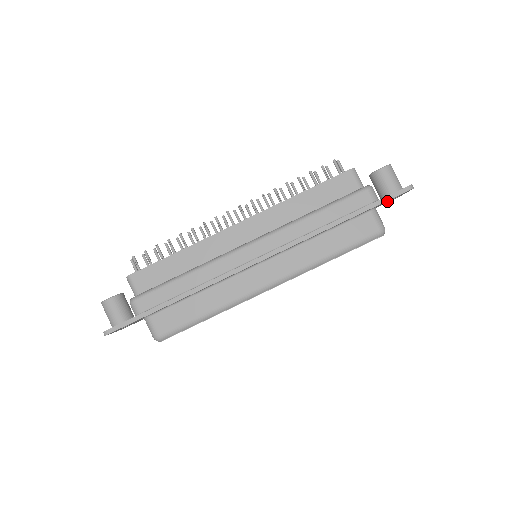
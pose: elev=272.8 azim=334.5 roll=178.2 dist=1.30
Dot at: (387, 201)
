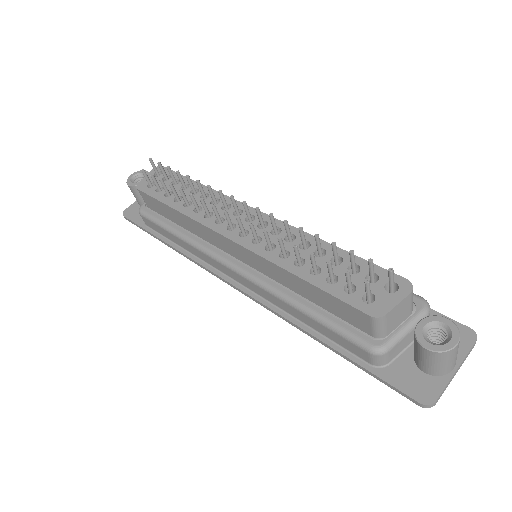
Dot at: (410, 364)
